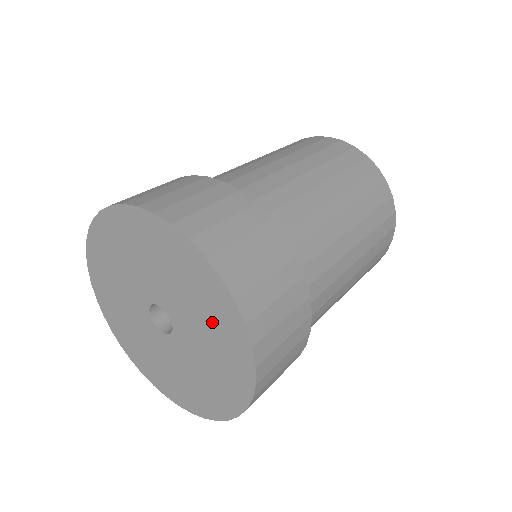
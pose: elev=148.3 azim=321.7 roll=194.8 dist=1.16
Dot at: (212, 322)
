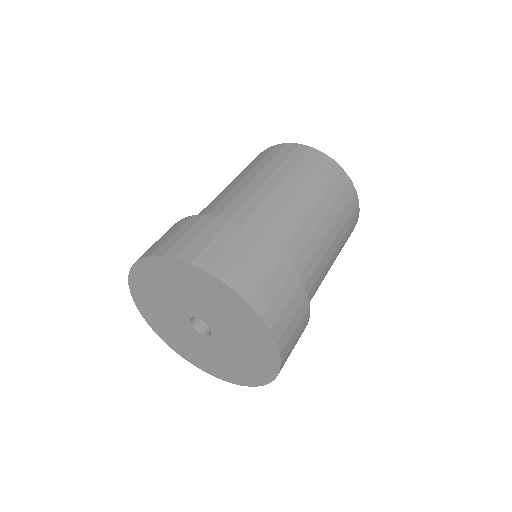
Dot at: (230, 313)
